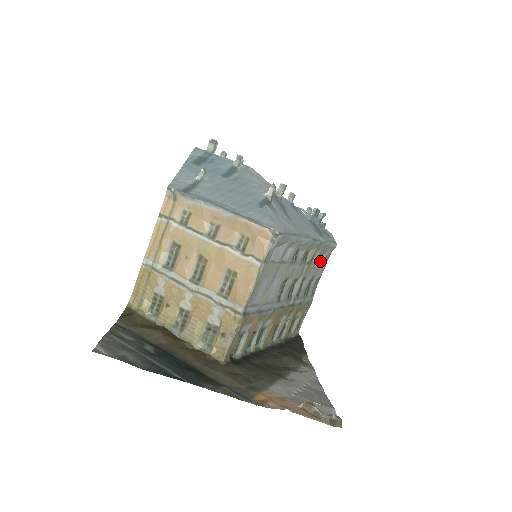
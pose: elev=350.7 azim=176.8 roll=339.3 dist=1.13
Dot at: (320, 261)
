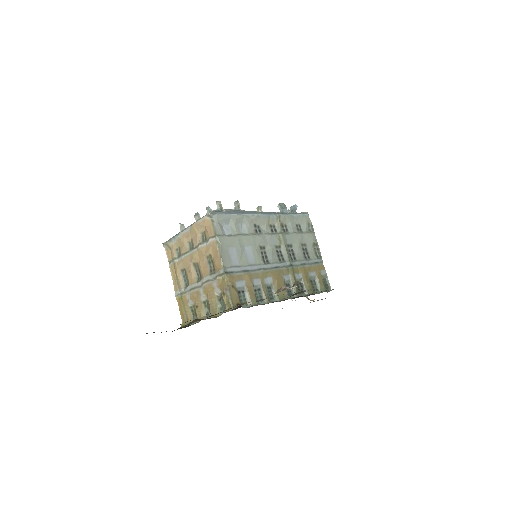
Dot at: (302, 231)
